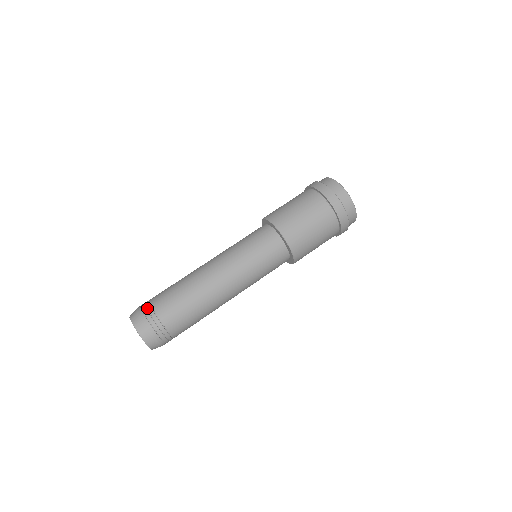
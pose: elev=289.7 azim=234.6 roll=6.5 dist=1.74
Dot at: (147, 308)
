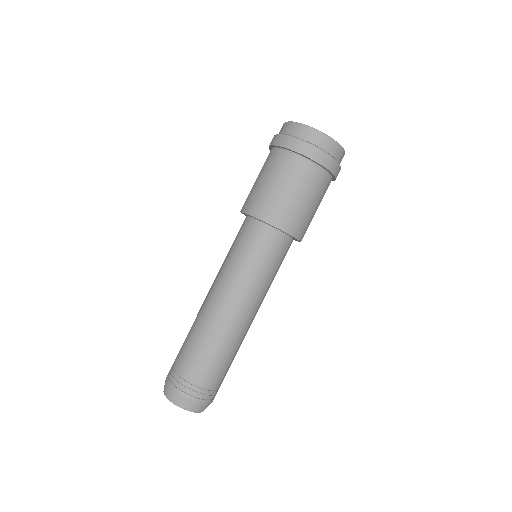
Dot at: (170, 369)
